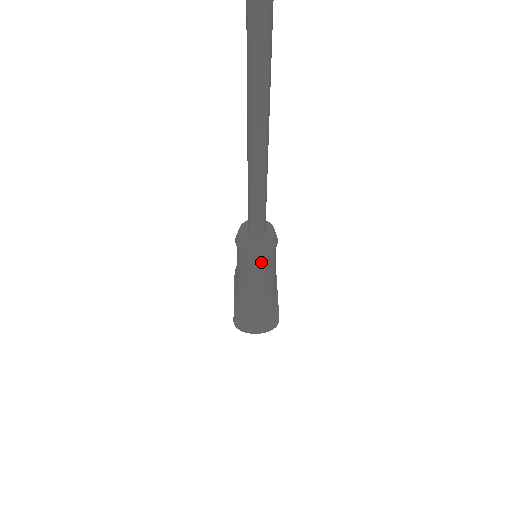
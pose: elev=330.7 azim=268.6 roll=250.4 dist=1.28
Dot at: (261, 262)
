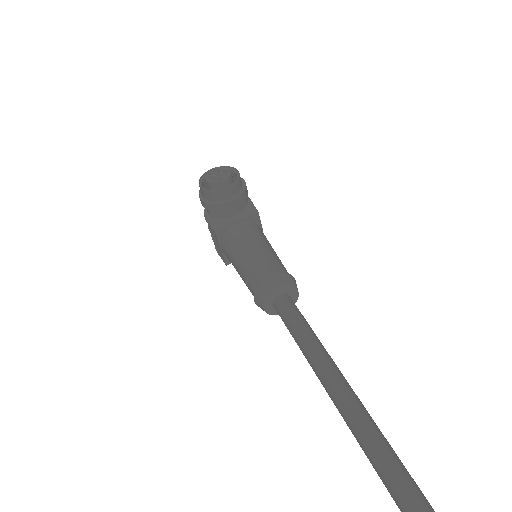
Dot at: occluded
